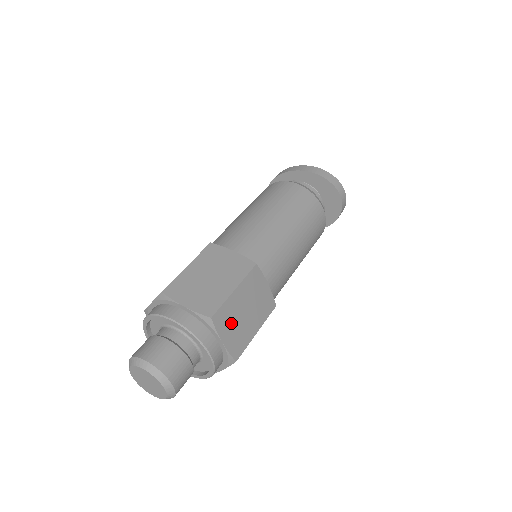
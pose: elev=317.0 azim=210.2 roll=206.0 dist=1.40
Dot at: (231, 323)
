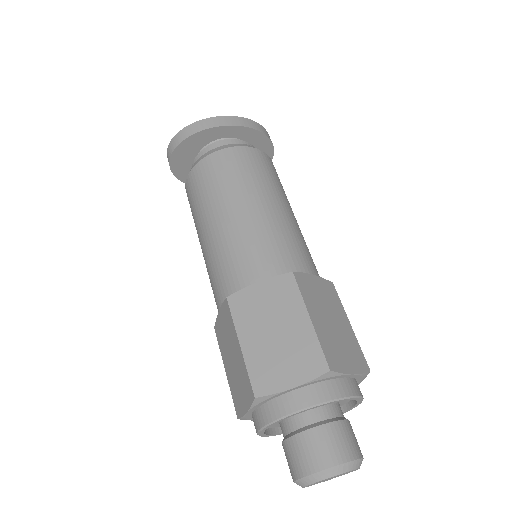
Dot at: occluded
